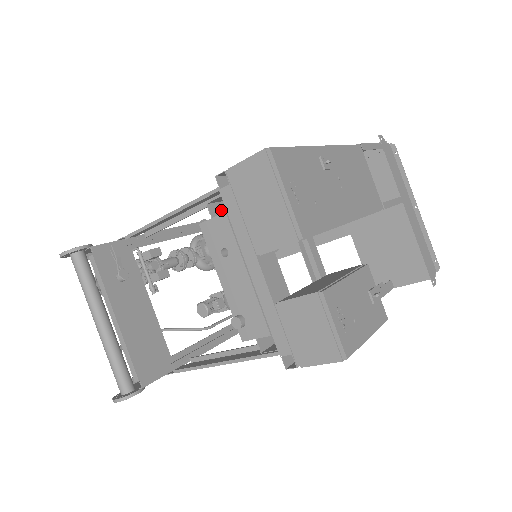
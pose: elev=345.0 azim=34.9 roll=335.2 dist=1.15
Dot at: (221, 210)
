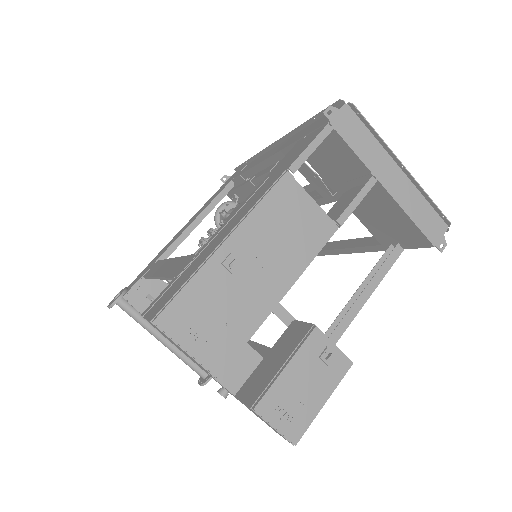
Dot at: occluded
